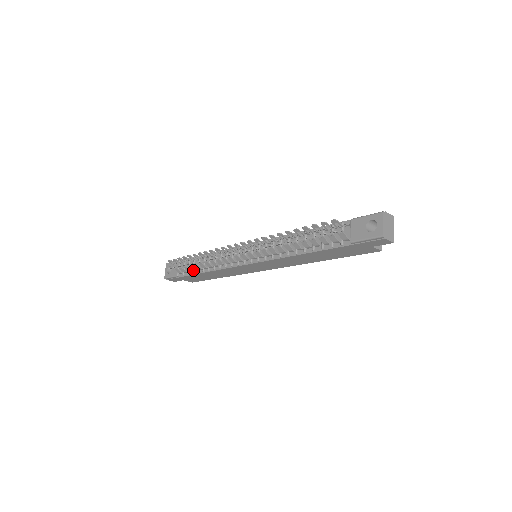
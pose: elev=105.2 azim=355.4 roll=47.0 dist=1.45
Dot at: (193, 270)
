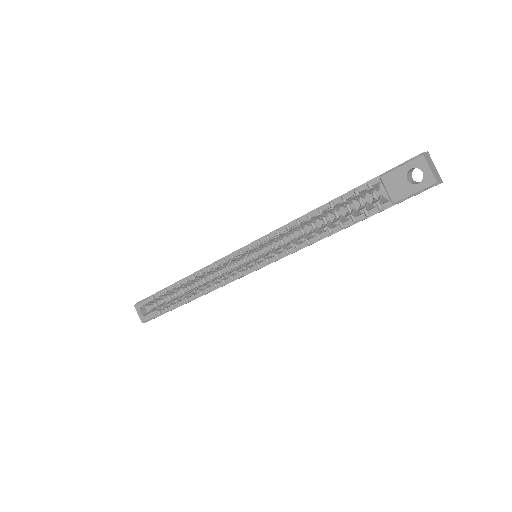
Dot at: (179, 301)
